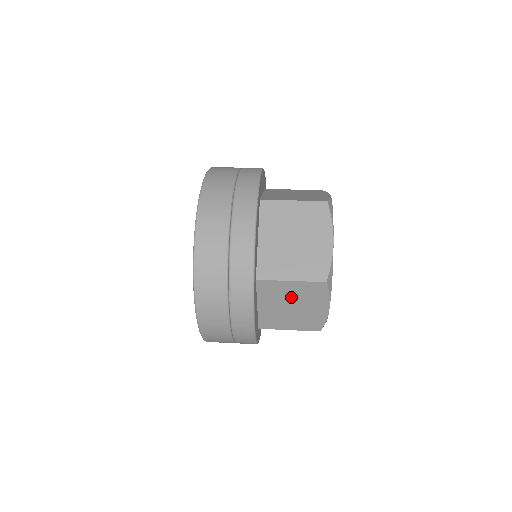
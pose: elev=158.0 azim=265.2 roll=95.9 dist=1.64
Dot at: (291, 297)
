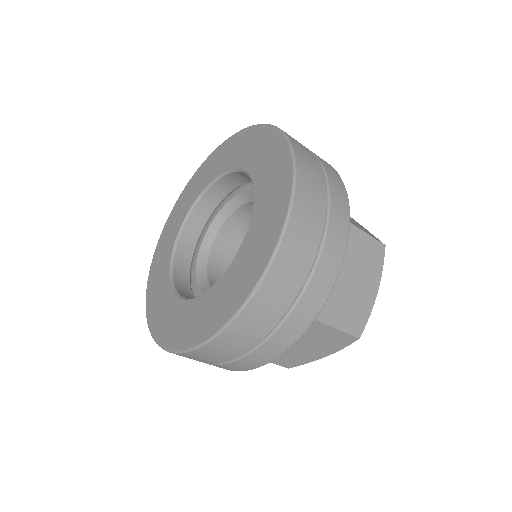
Dot at: (352, 258)
